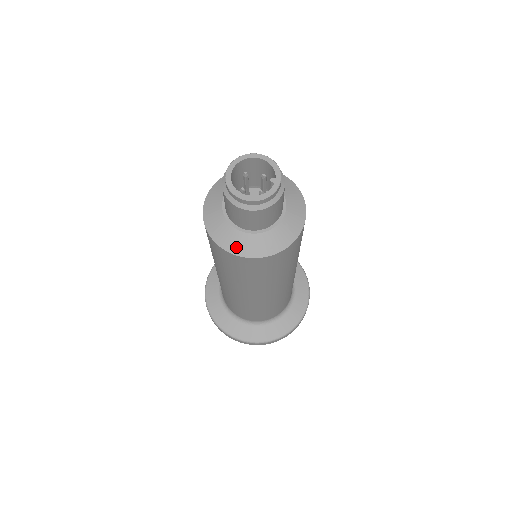
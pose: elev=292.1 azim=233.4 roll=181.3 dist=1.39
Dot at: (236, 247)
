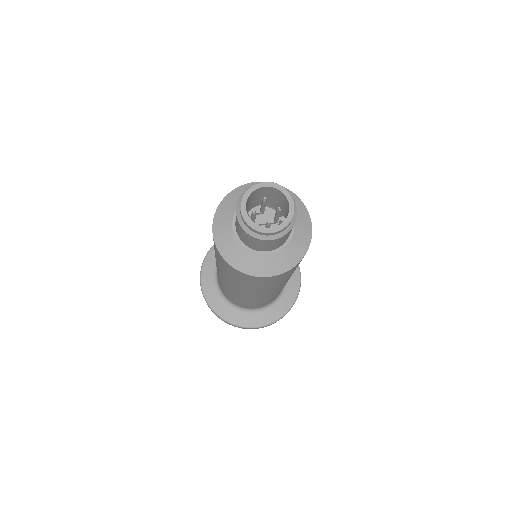
Dot at: (228, 254)
